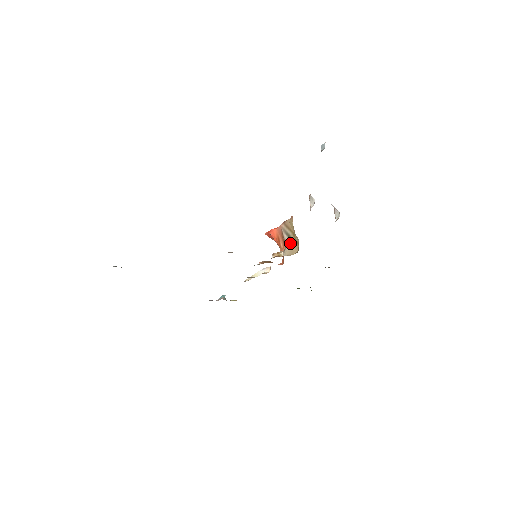
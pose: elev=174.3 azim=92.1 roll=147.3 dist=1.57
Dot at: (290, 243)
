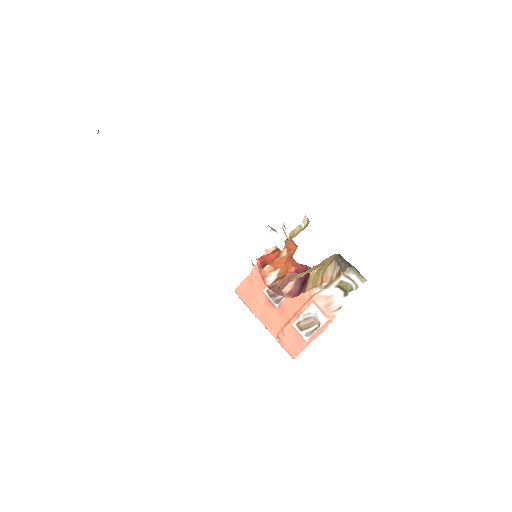
Dot at: occluded
